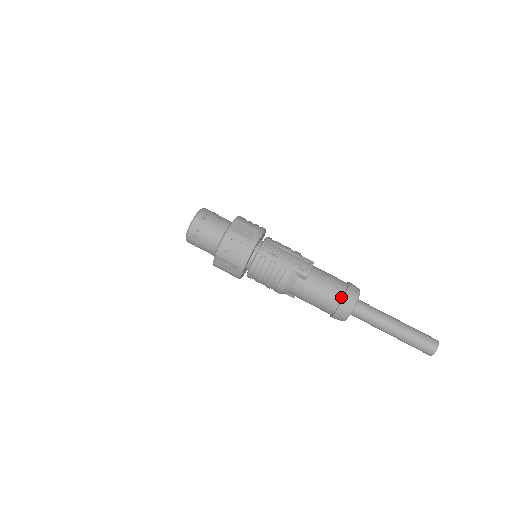
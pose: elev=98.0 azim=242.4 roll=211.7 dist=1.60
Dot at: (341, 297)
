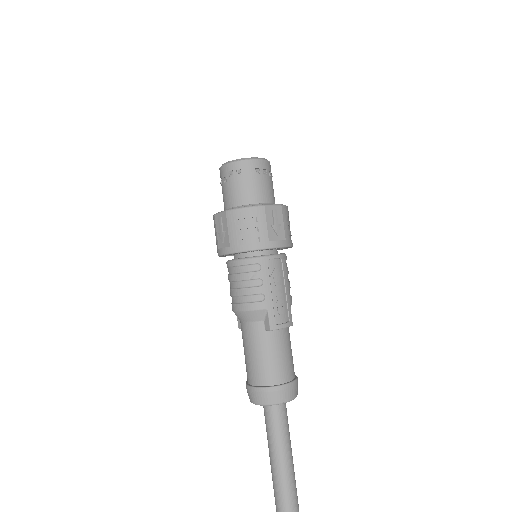
Dot at: (274, 383)
